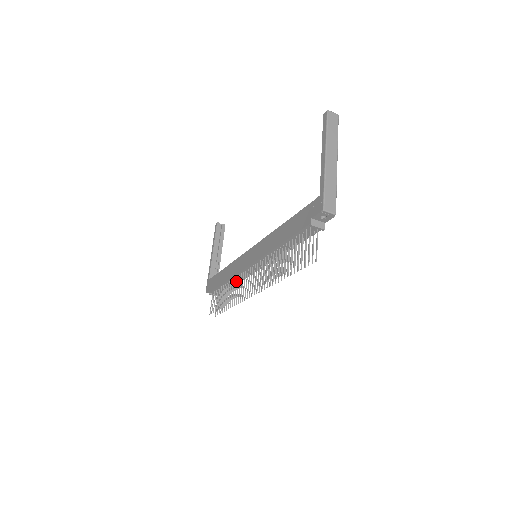
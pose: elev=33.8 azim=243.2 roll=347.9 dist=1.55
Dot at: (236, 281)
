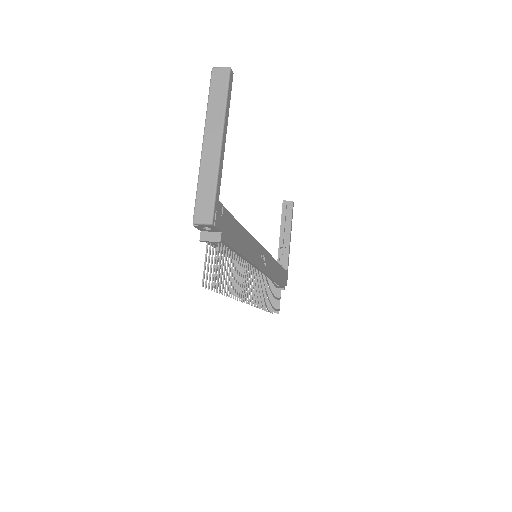
Dot at: occluded
